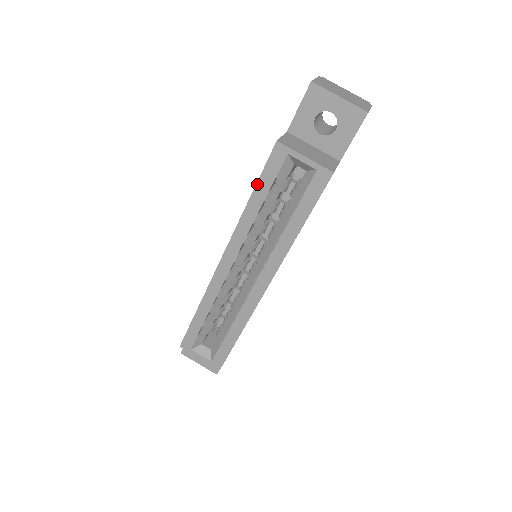
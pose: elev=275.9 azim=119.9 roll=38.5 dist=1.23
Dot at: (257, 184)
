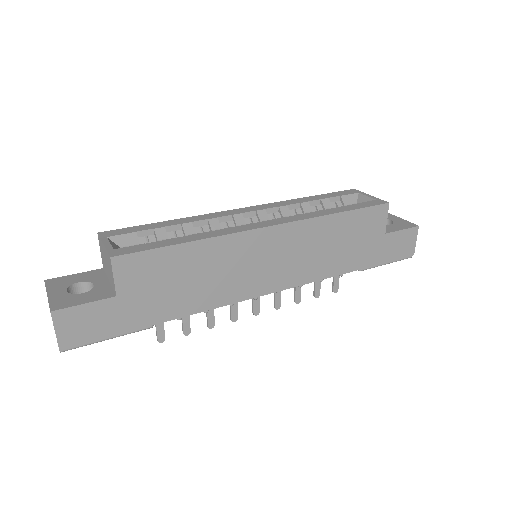
Dot at: (323, 194)
